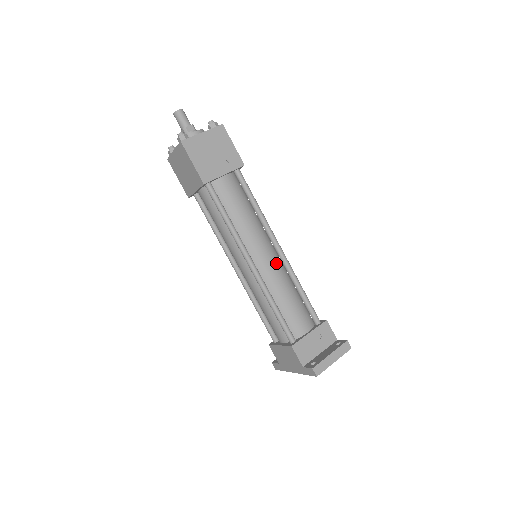
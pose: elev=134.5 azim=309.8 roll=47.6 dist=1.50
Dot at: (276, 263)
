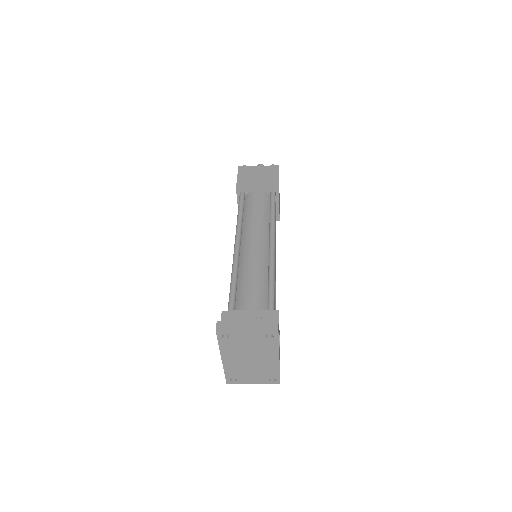
Dot at: (261, 252)
